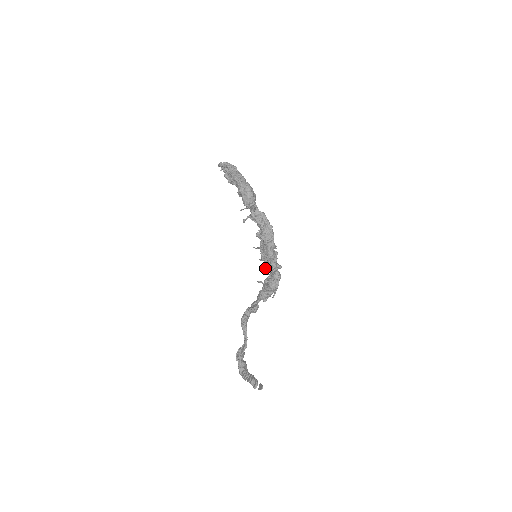
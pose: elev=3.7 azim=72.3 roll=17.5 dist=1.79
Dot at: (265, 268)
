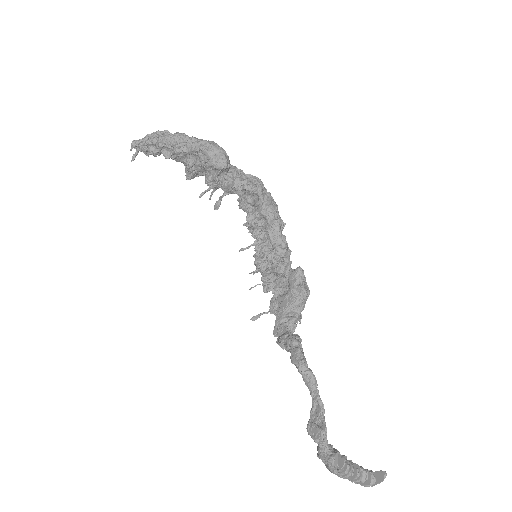
Dot at: (263, 285)
